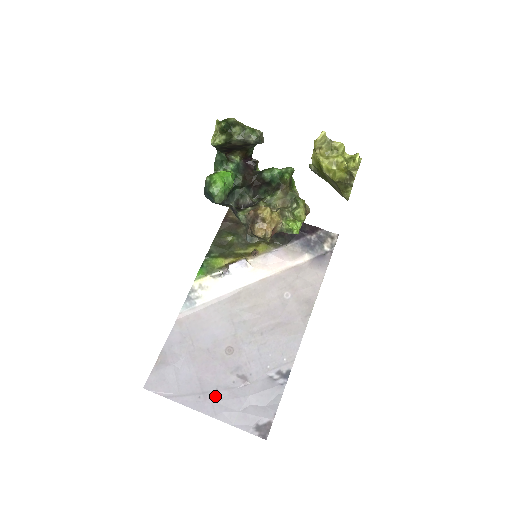
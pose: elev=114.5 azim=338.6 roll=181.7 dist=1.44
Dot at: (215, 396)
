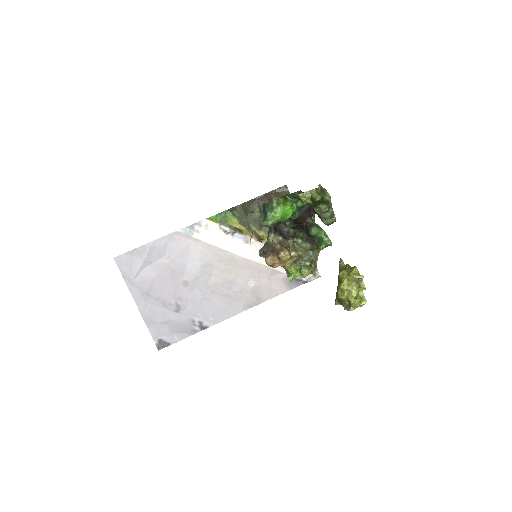
Dot at: (152, 302)
